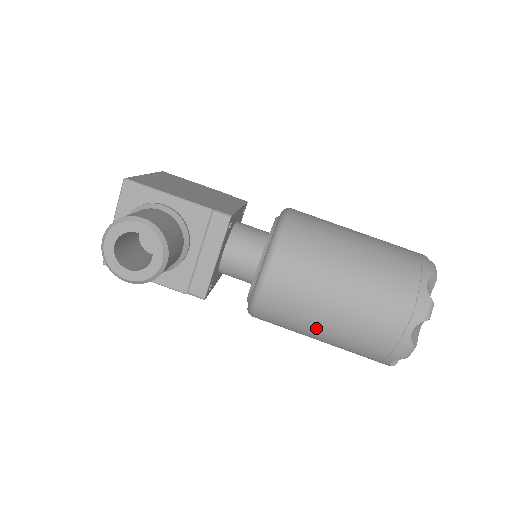
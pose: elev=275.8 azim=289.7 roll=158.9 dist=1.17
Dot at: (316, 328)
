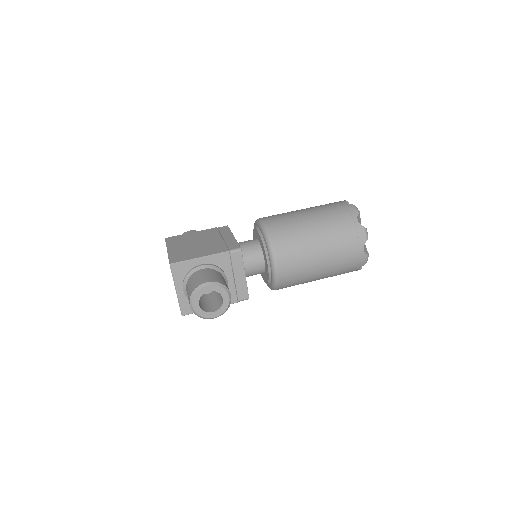
Dot at: (315, 276)
